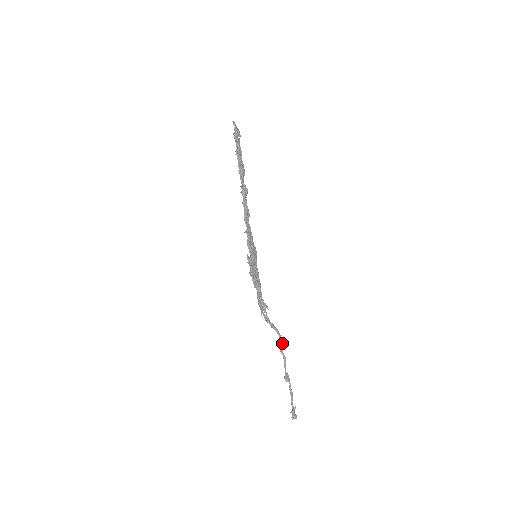
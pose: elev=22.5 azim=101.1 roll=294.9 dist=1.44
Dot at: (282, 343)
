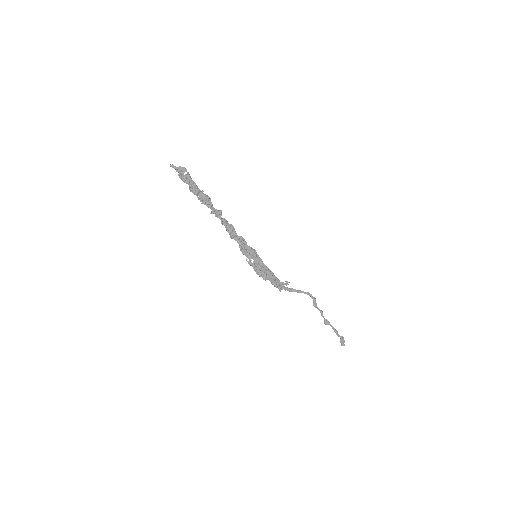
Dot at: (314, 300)
